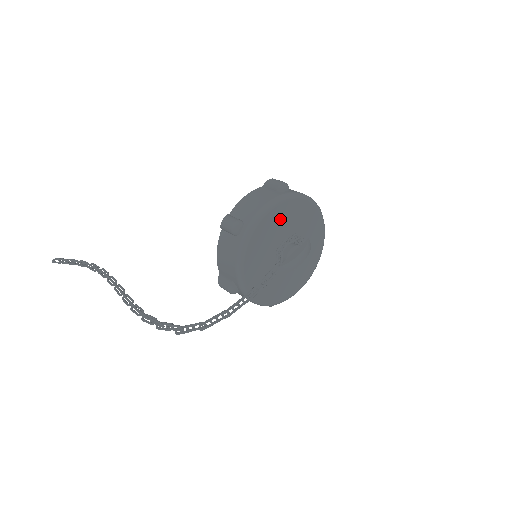
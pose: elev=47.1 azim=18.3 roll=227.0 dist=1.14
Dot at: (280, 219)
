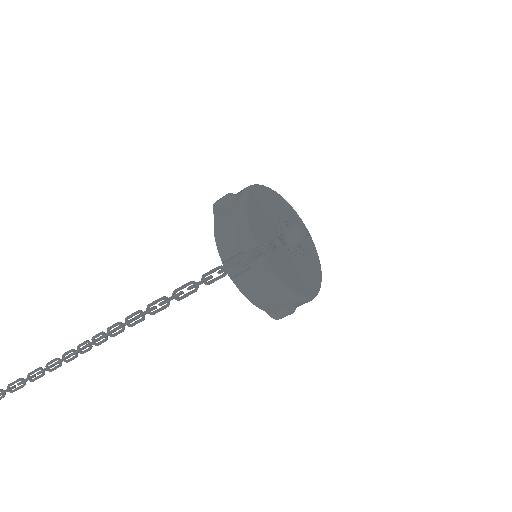
Dot at: (269, 202)
